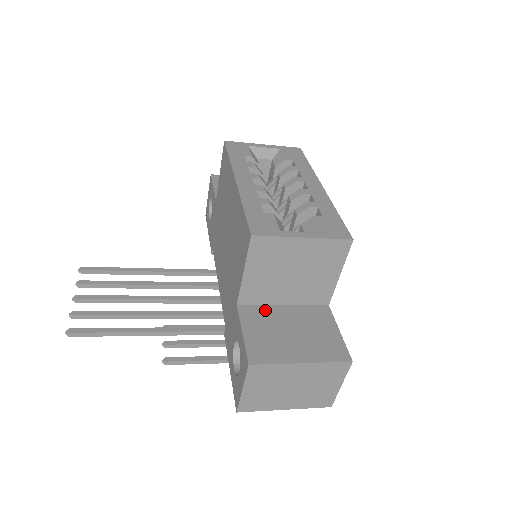
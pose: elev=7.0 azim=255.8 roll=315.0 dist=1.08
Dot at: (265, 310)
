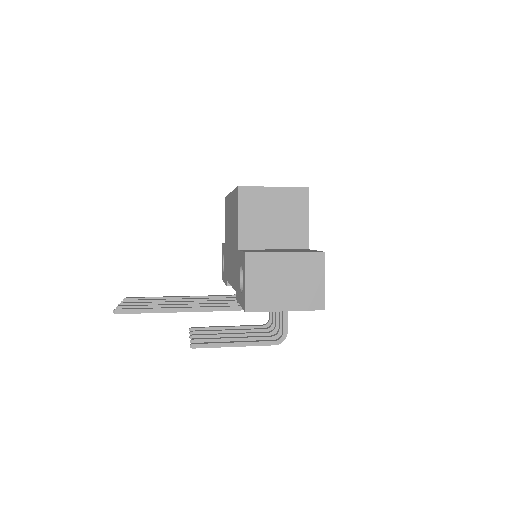
Dot at: occluded
